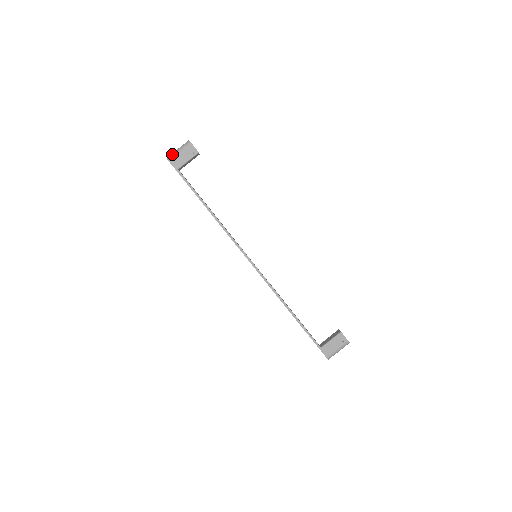
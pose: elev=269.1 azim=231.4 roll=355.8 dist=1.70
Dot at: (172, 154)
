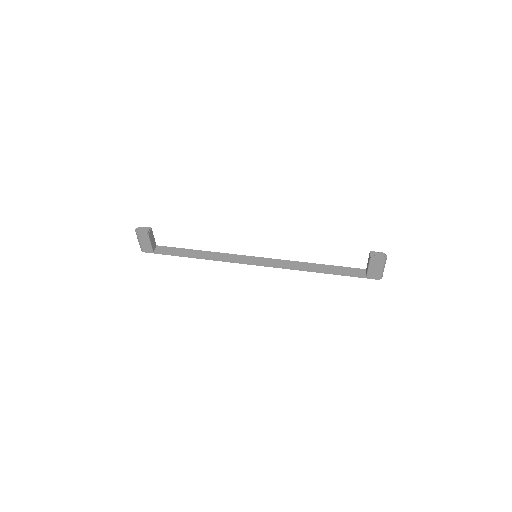
Dot at: (140, 246)
